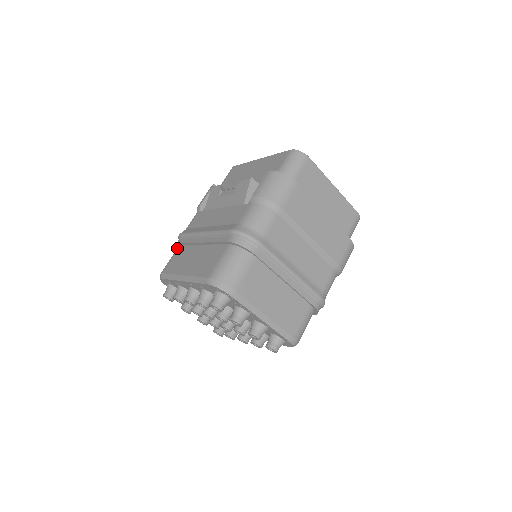
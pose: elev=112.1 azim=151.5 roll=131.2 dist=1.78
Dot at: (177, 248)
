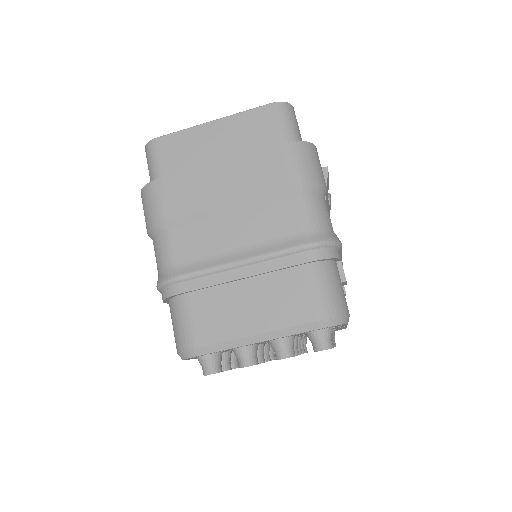
Dot at: occluded
